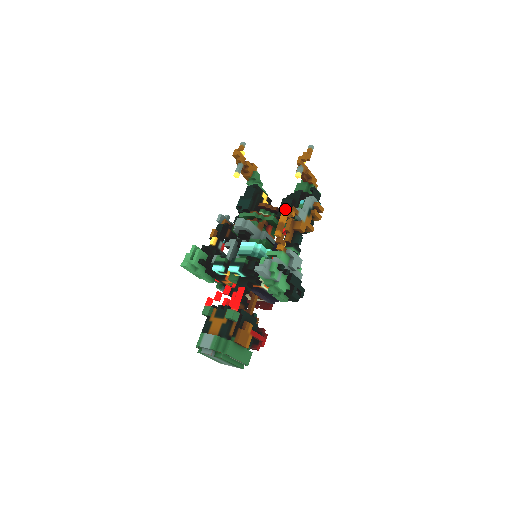
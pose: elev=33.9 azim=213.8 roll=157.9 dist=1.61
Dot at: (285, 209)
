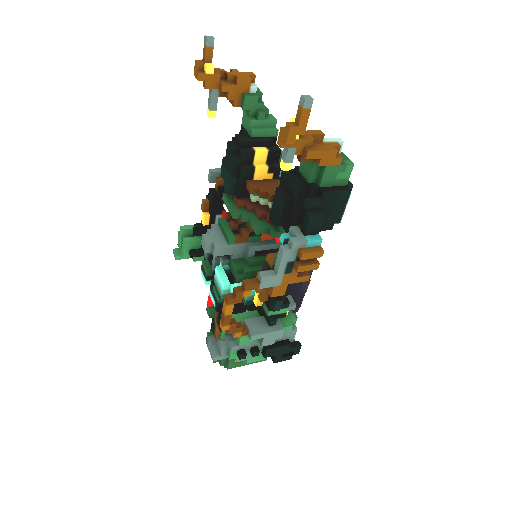
Dot at: (226, 297)
